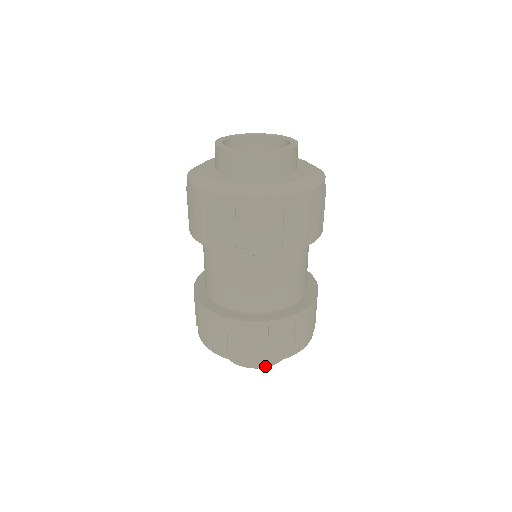
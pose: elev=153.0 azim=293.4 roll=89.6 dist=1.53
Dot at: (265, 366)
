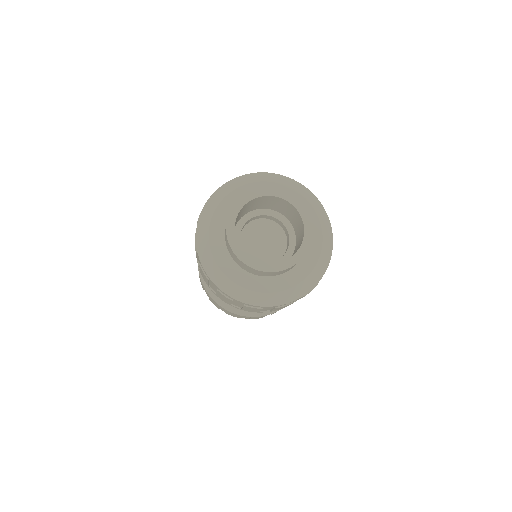
Dot at: occluded
